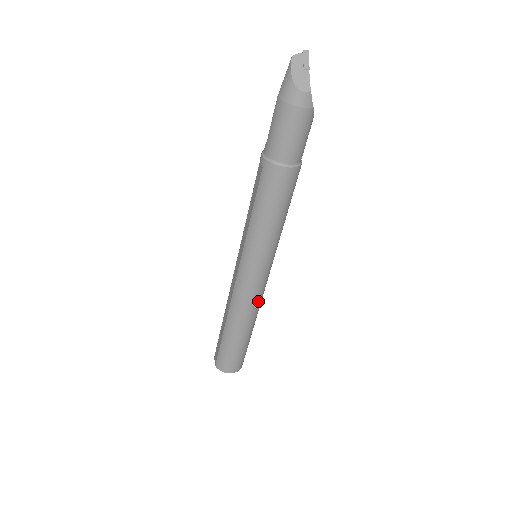
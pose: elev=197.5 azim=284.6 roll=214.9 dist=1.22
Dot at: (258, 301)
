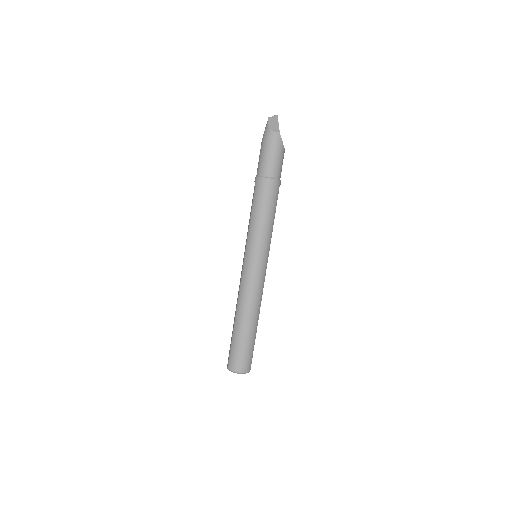
Dot at: (259, 293)
